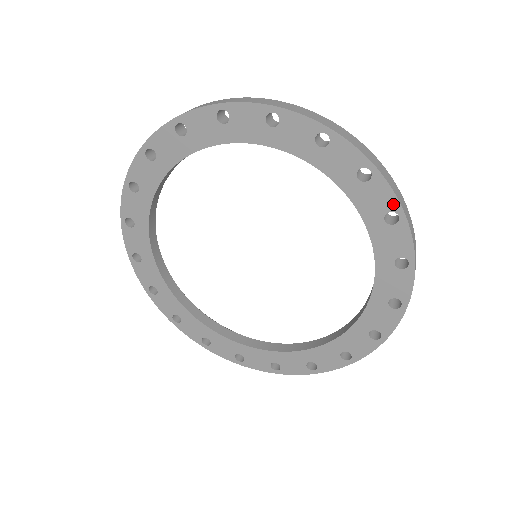
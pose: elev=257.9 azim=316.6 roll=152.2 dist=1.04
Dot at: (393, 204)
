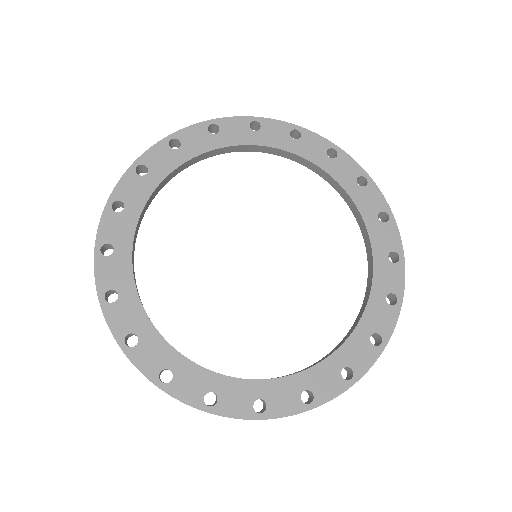
Dot at: (398, 246)
